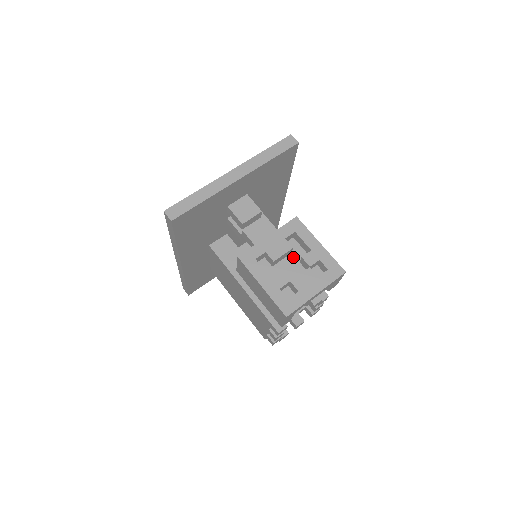
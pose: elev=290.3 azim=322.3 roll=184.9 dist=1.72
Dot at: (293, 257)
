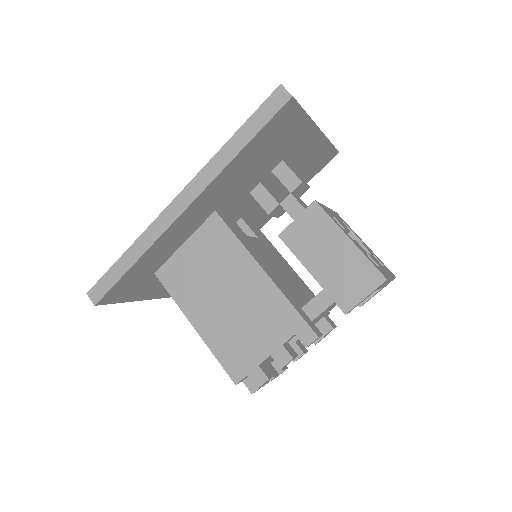
Dot at: occluded
